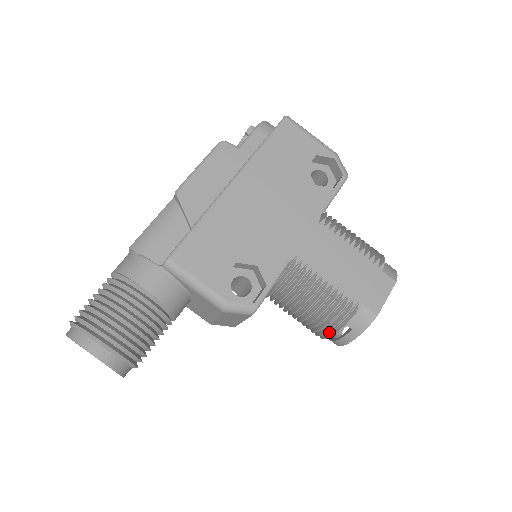
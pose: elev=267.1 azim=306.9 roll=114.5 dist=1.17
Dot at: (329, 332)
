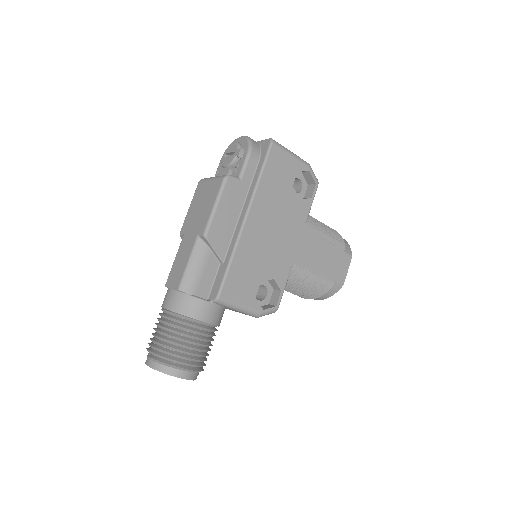
Dot at: (309, 296)
